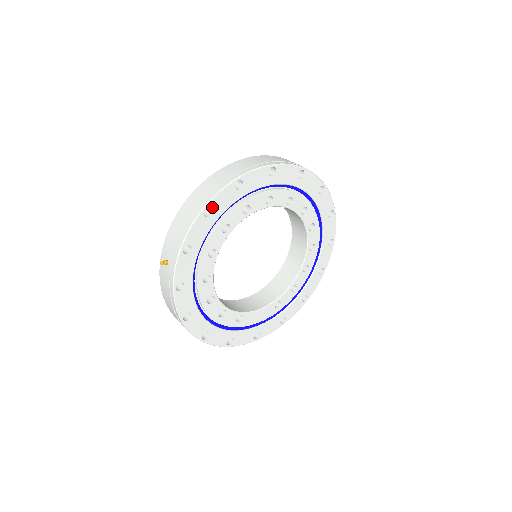
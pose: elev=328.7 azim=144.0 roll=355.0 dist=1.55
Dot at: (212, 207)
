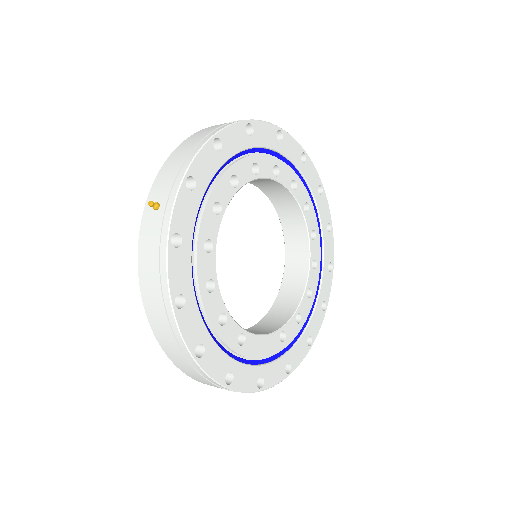
Dot at: (222, 140)
